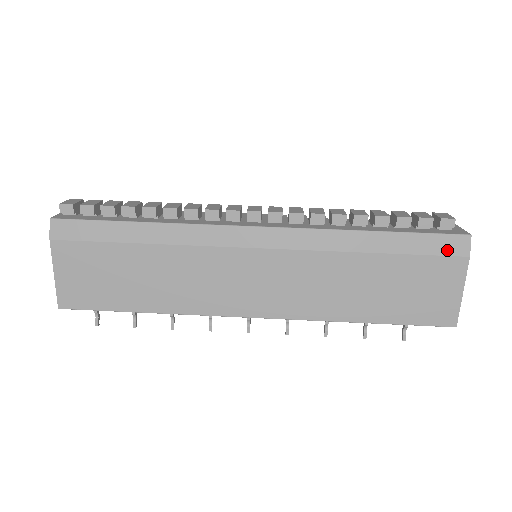
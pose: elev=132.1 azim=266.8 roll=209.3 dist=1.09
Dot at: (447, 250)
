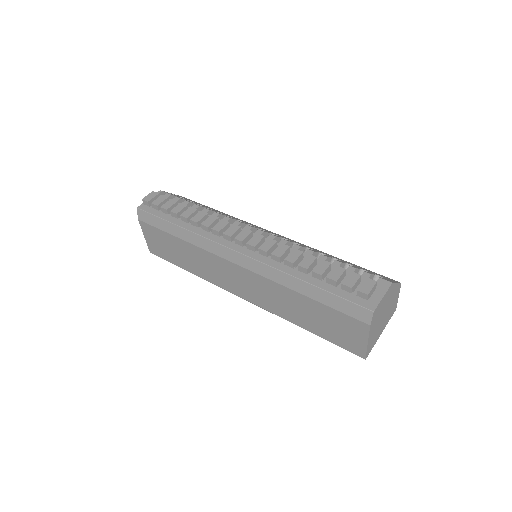
Dot at: (354, 314)
